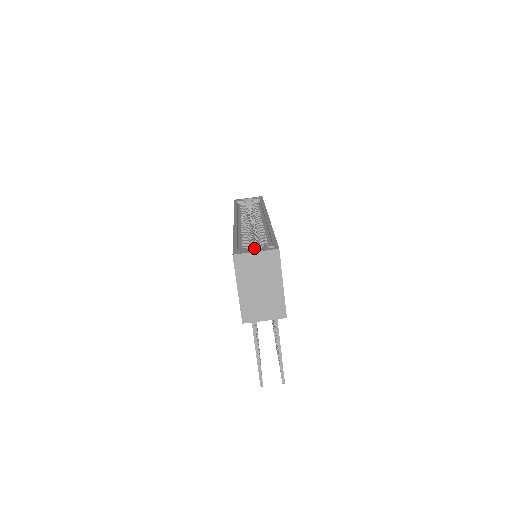
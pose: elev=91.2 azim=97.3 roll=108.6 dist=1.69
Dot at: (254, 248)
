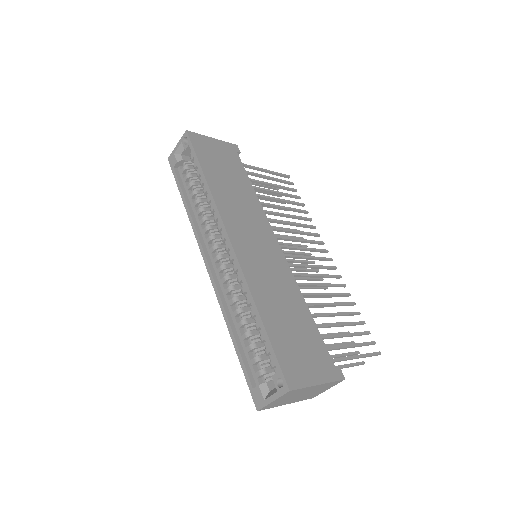
Dot at: occluded
